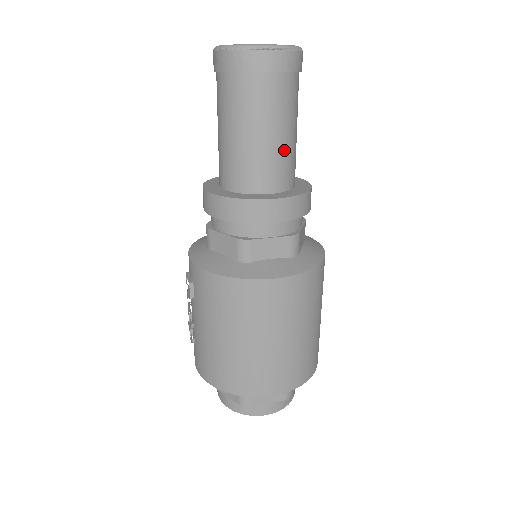
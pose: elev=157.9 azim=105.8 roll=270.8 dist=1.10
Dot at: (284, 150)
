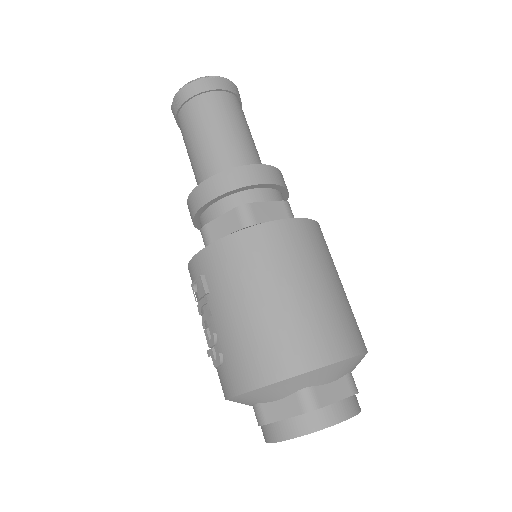
Dot at: (250, 144)
